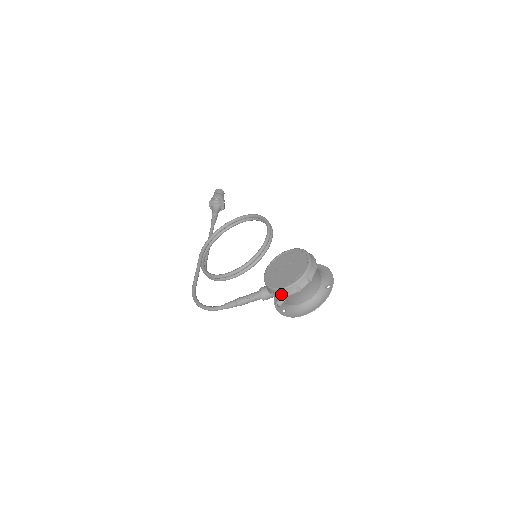
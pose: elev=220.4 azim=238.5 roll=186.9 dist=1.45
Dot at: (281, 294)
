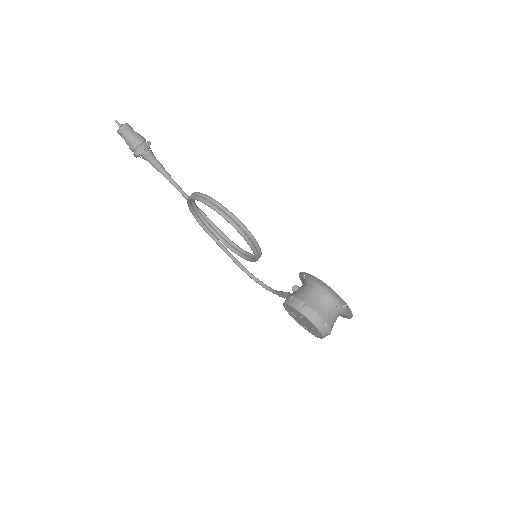
Dot at: occluded
